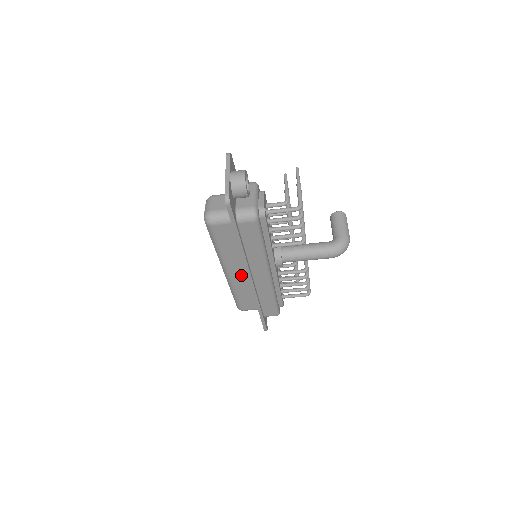
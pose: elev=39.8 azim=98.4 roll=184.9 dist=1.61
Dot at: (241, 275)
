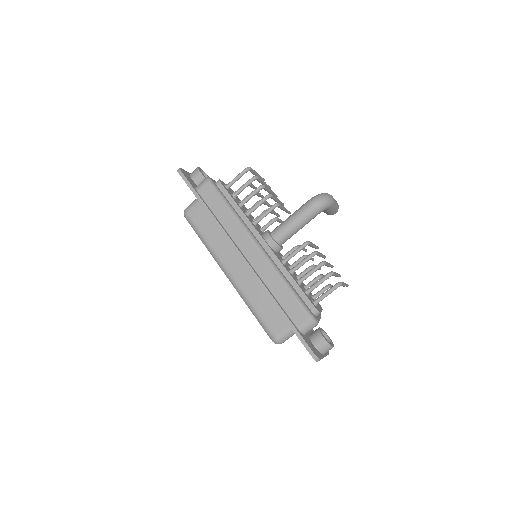
Dot at: (240, 268)
